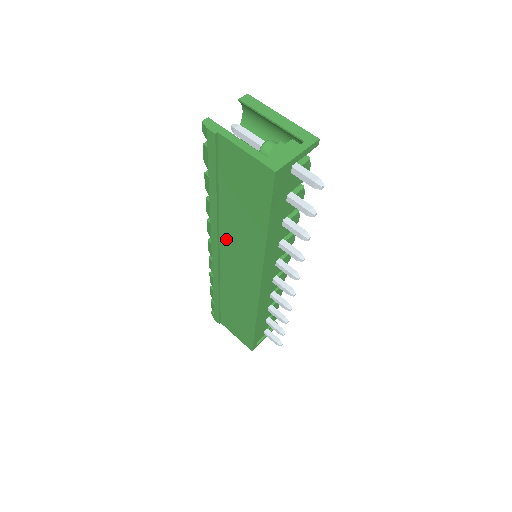
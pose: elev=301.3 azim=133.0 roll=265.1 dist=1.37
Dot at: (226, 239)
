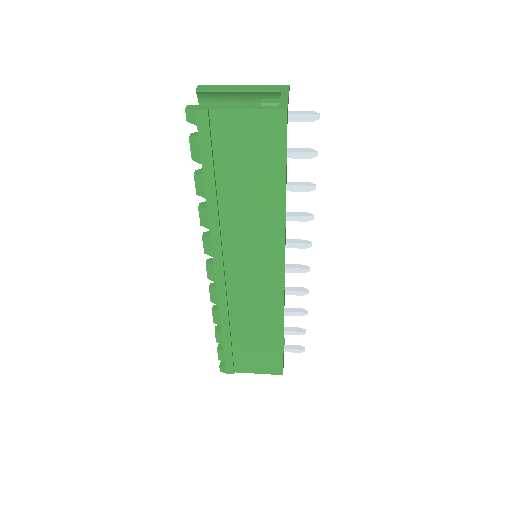
Dot at: (232, 243)
